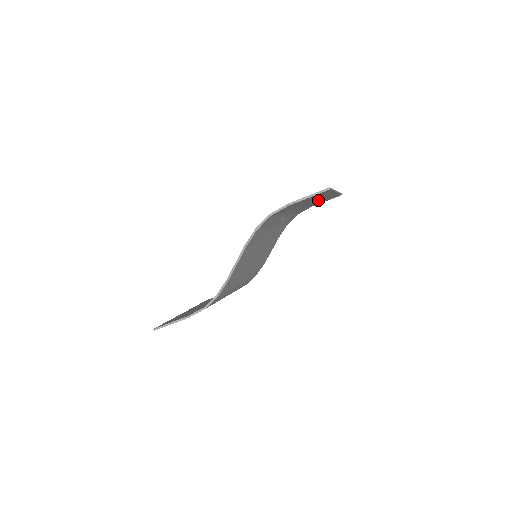
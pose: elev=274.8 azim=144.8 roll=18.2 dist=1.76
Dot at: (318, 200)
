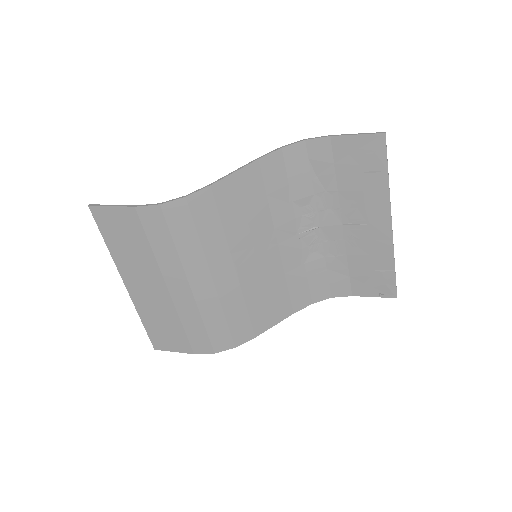
Dot at: (365, 235)
